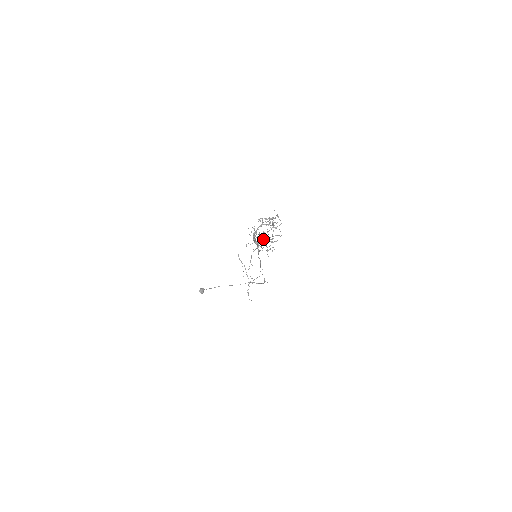
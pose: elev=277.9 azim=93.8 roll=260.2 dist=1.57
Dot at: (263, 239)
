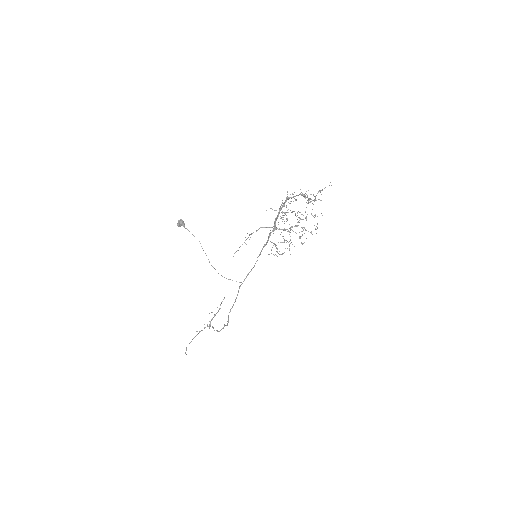
Dot at: occluded
